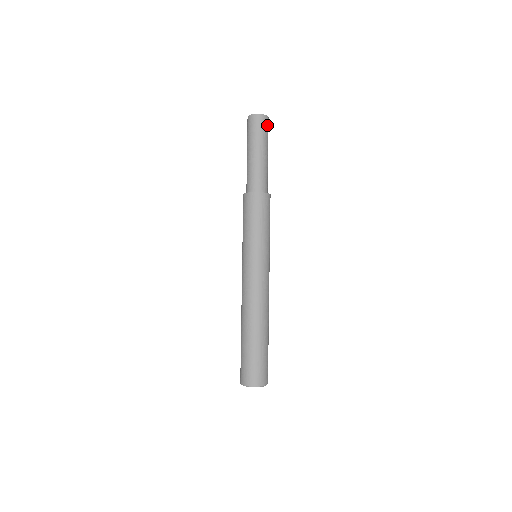
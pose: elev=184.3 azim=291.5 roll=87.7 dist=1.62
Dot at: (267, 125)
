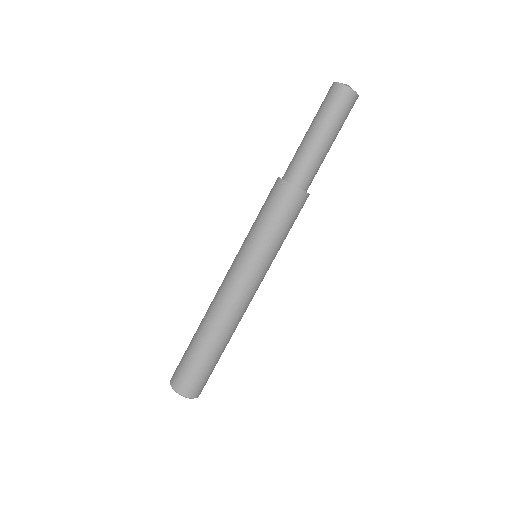
Dot at: (351, 108)
